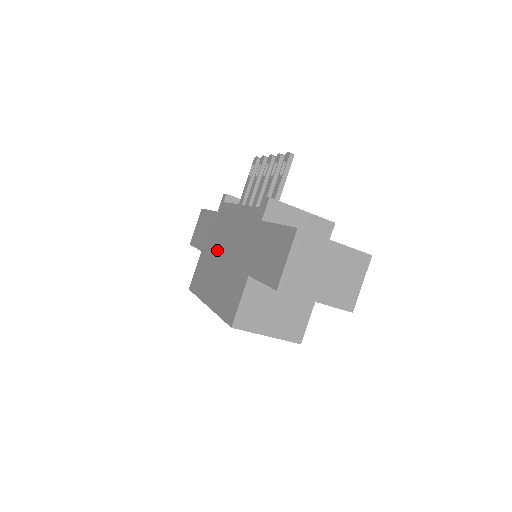
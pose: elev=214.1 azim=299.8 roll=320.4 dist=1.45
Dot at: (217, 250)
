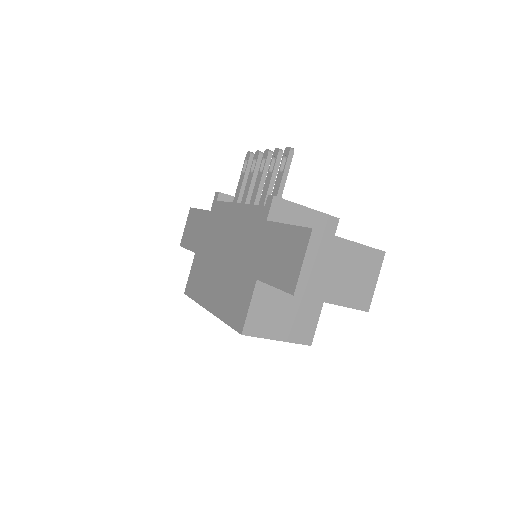
Dot at: (214, 252)
